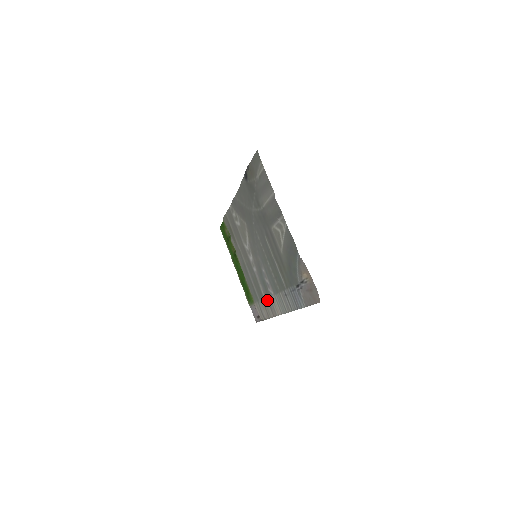
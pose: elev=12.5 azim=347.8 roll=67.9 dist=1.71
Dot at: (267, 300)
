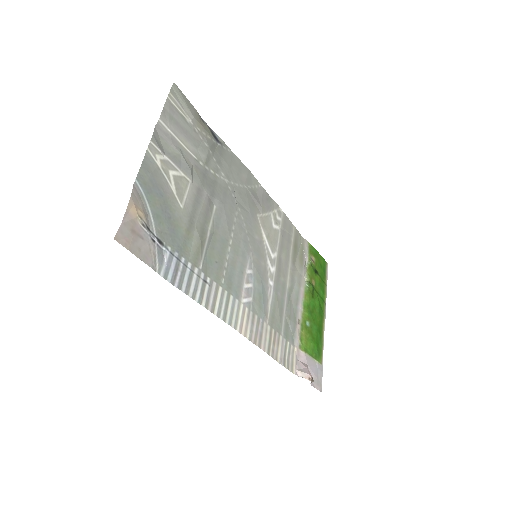
Dot at: (263, 323)
